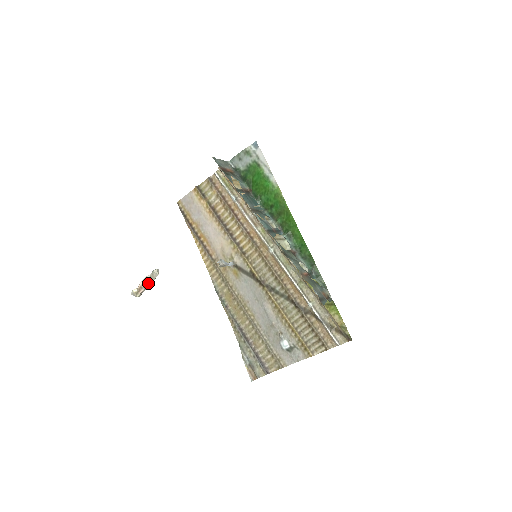
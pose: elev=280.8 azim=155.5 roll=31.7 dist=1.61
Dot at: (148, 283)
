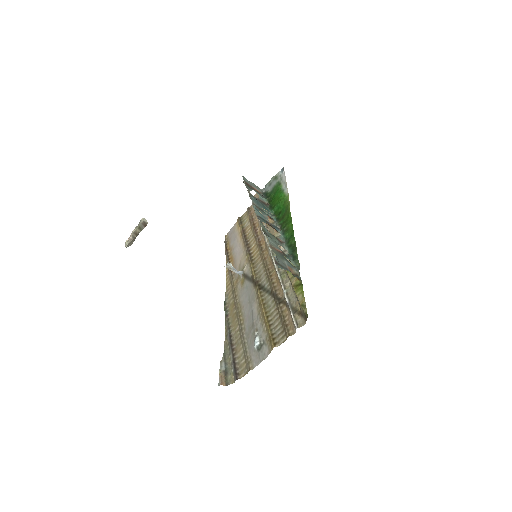
Dot at: (135, 229)
